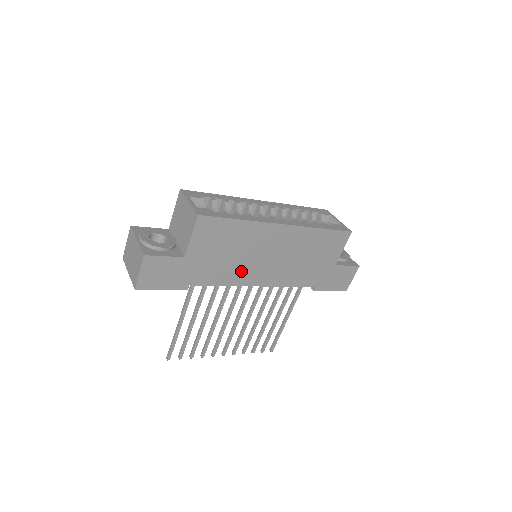
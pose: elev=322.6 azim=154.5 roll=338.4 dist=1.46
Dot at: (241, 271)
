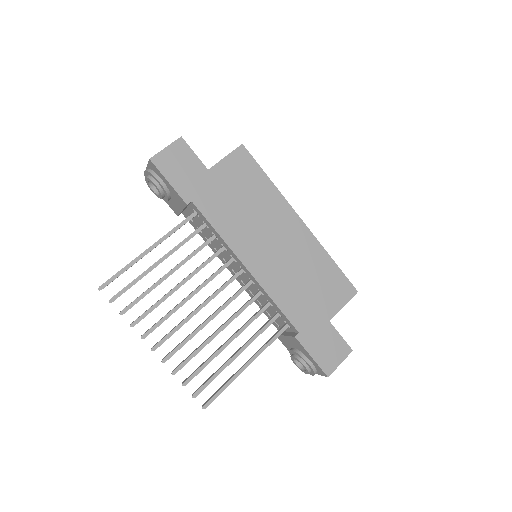
Dot at: (242, 233)
